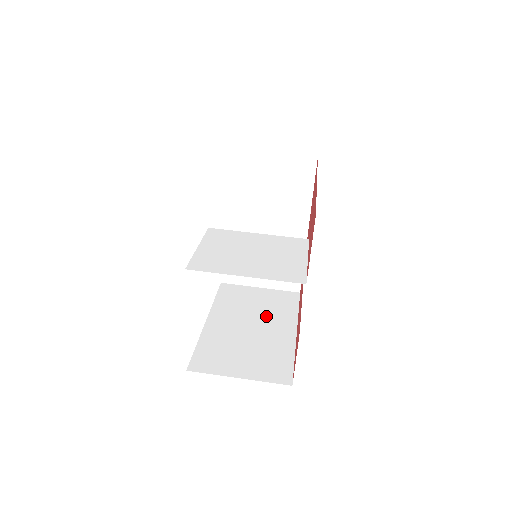
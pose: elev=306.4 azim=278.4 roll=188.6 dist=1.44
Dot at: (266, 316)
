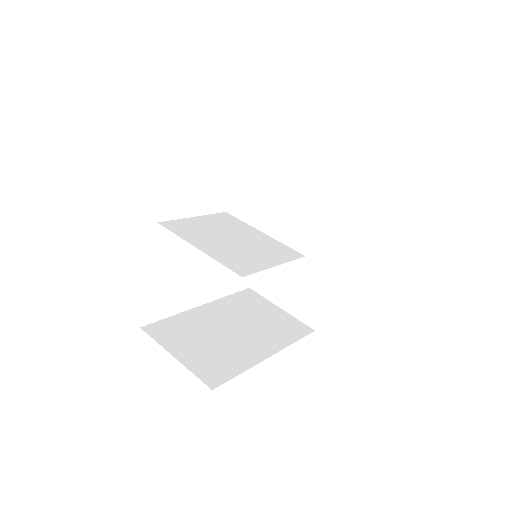
Dot at: (258, 330)
